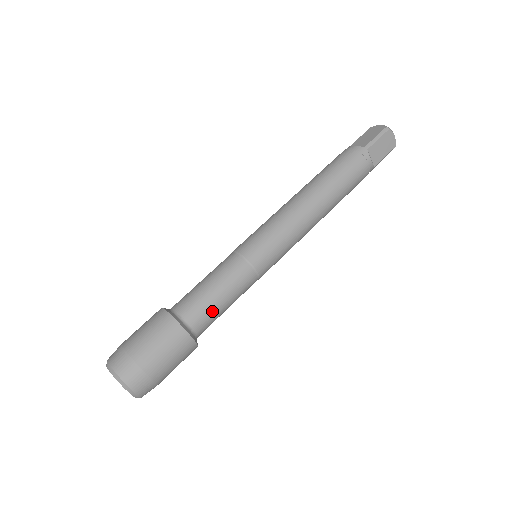
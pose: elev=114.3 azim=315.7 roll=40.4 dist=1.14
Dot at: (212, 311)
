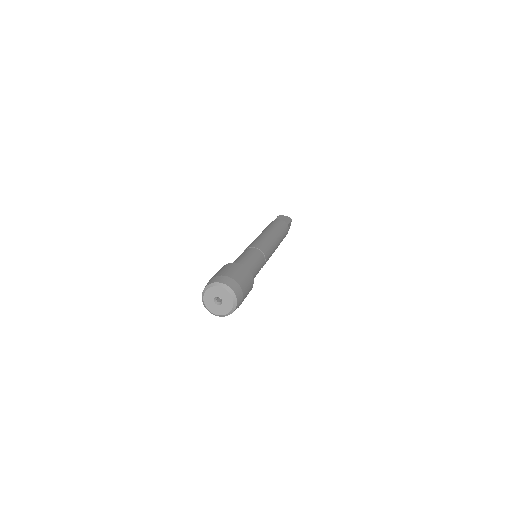
Dot at: occluded
